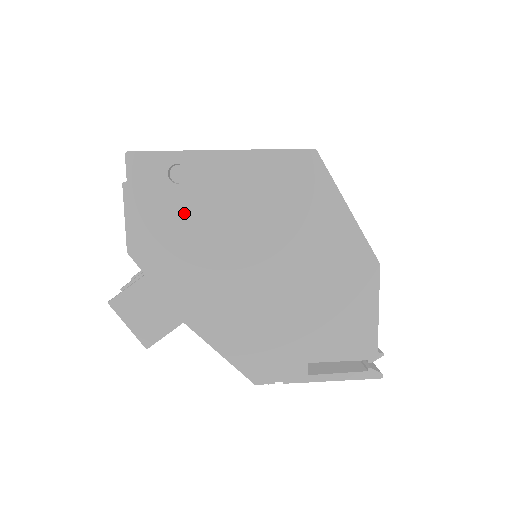
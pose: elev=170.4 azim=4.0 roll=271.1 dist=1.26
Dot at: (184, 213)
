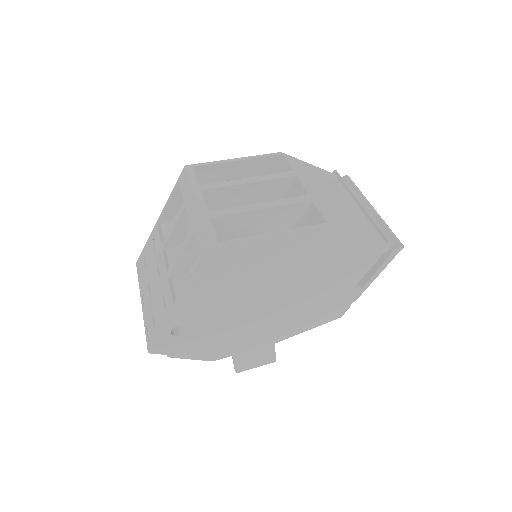
Dot at: (207, 332)
